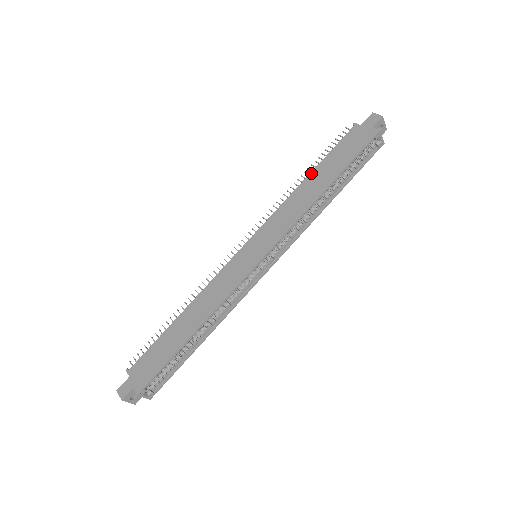
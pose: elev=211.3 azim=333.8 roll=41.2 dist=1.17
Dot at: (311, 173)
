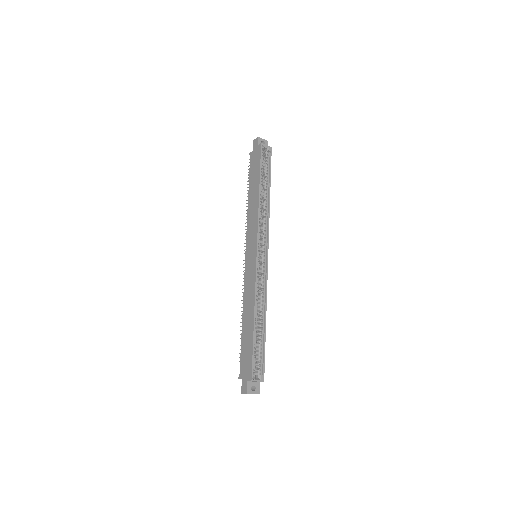
Dot at: (248, 193)
